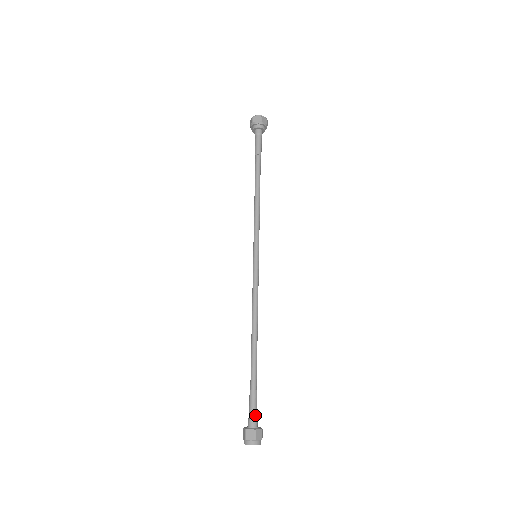
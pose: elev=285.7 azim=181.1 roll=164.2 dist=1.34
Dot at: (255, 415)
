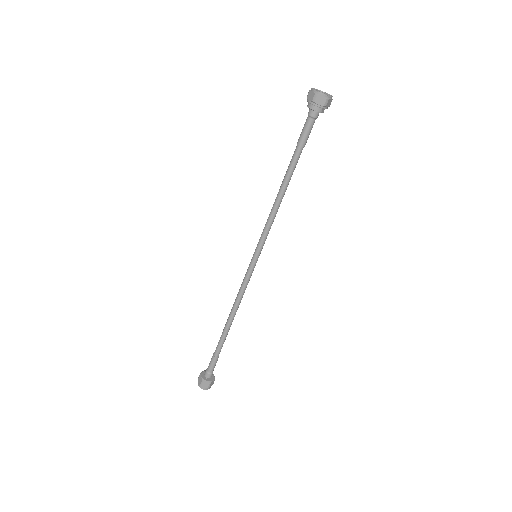
Dot at: (210, 371)
